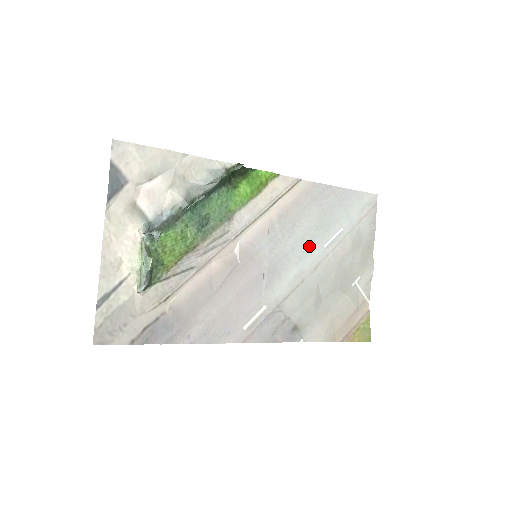
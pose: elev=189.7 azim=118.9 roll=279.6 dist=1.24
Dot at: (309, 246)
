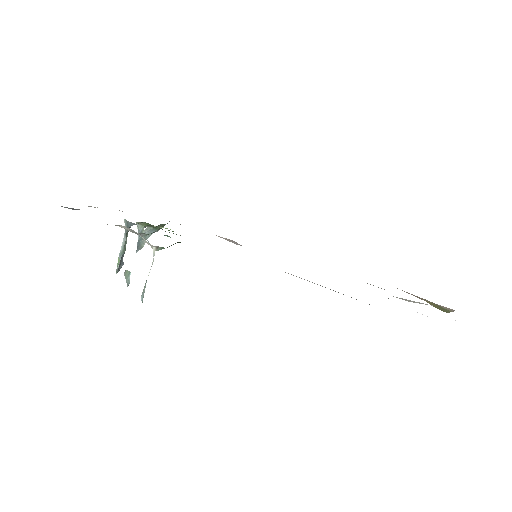
Dot at: occluded
